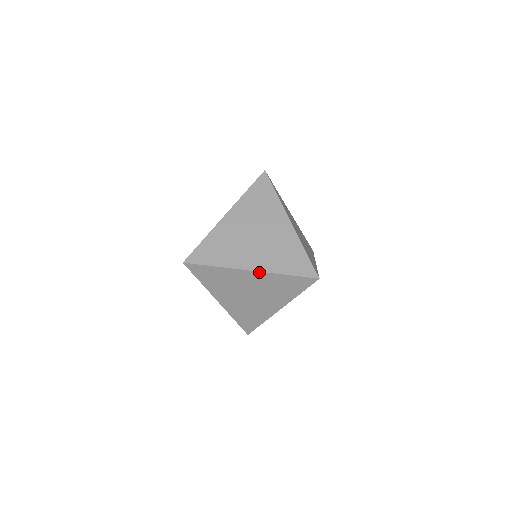
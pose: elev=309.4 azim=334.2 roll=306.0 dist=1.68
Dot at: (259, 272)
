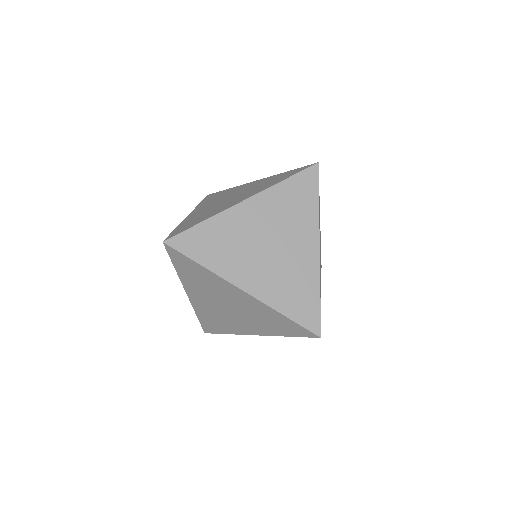
Dot at: (253, 297)
